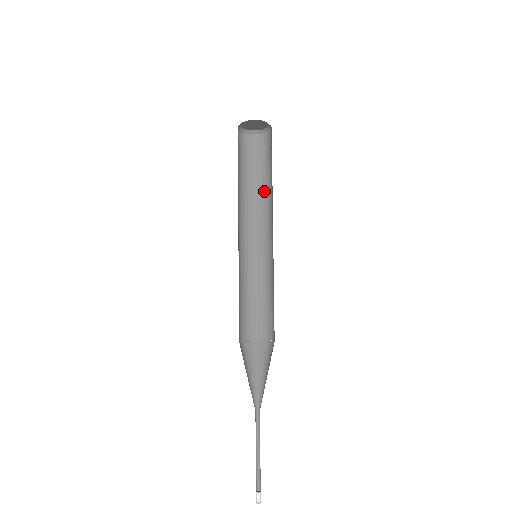
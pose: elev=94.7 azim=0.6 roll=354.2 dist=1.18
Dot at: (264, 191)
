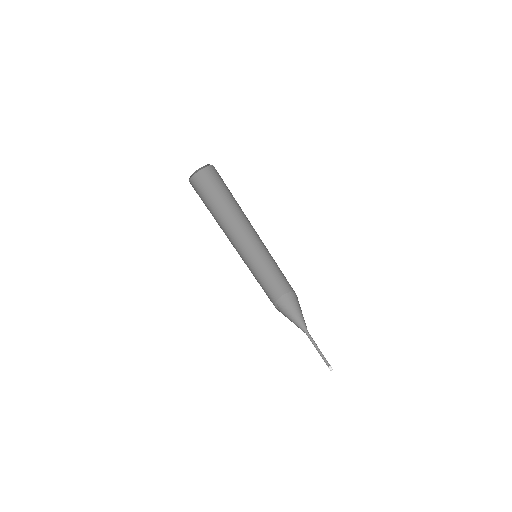
Dot at: (226, 211)
